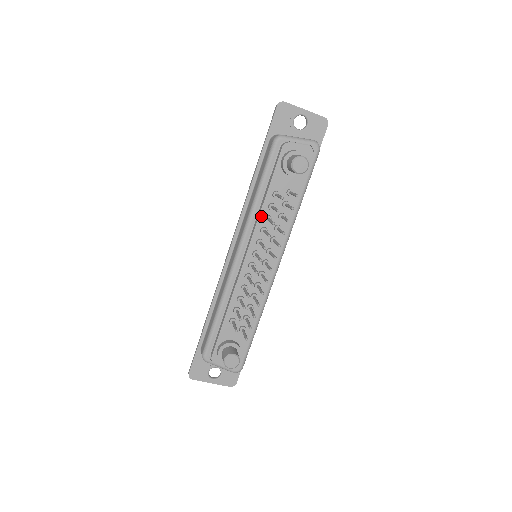
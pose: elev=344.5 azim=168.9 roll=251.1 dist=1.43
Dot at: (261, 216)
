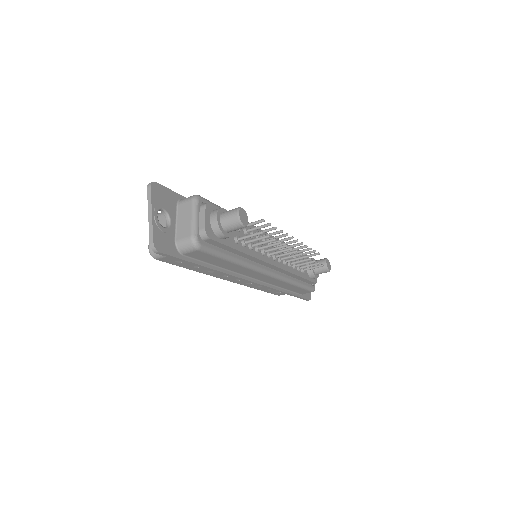
Dot at: occluded
